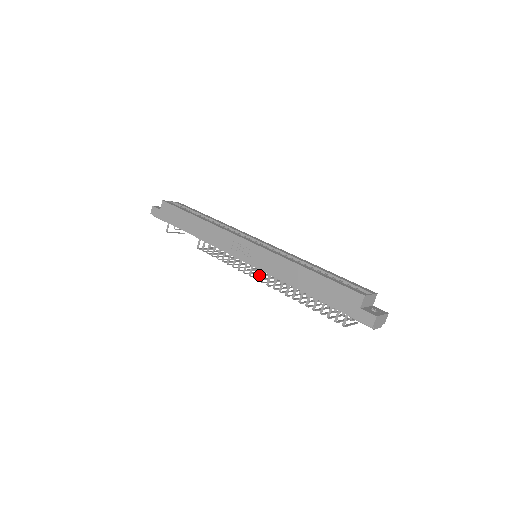
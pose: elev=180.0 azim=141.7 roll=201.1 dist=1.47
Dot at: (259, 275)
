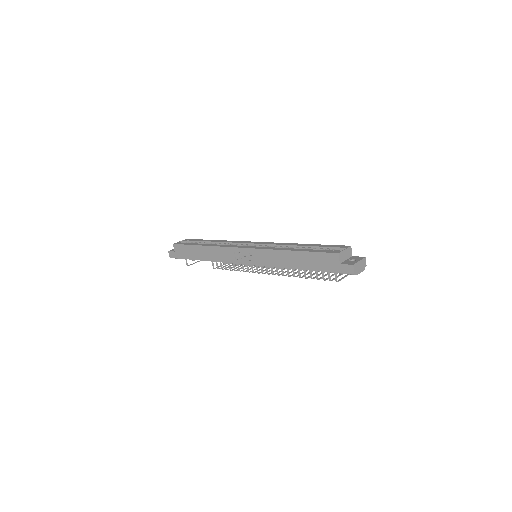
Dot at: occluded
